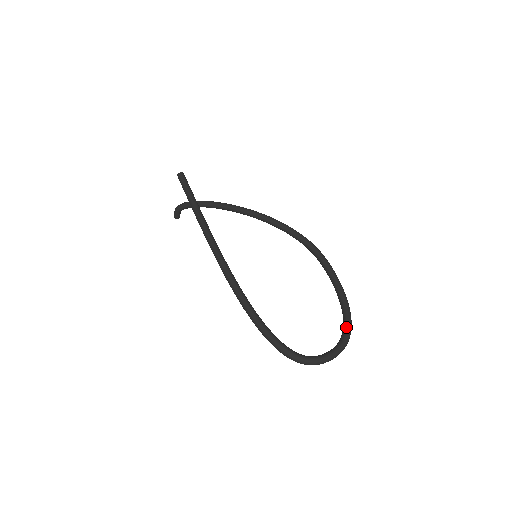
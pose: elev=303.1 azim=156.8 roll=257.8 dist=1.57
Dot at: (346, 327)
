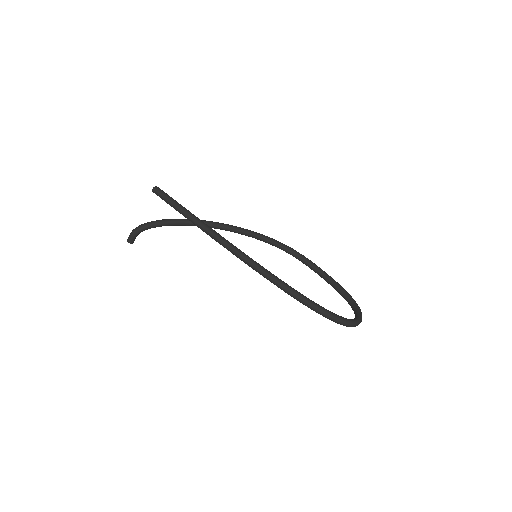
Dot at: (351, 298)
